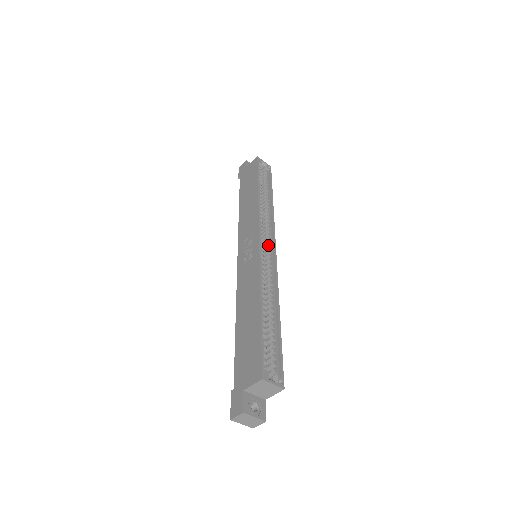
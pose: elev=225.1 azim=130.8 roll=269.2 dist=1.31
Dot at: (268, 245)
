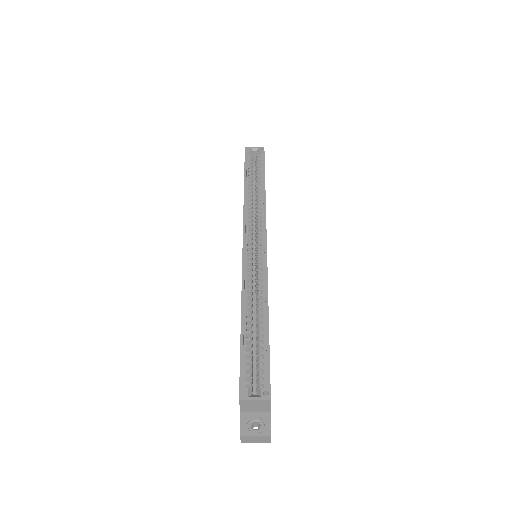
Dot at: (259, 241)
